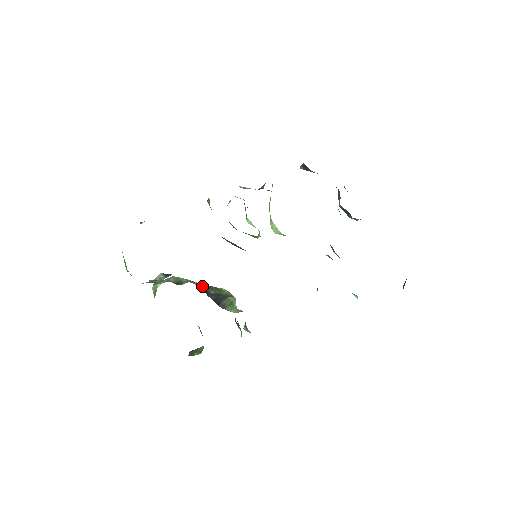
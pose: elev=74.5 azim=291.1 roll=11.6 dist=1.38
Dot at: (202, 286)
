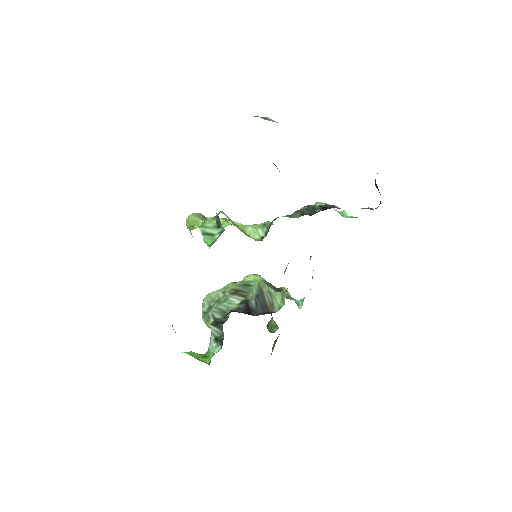
Dot at: (246, 309)
